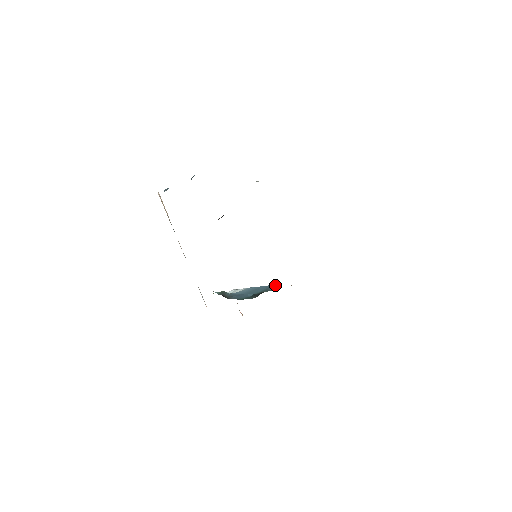
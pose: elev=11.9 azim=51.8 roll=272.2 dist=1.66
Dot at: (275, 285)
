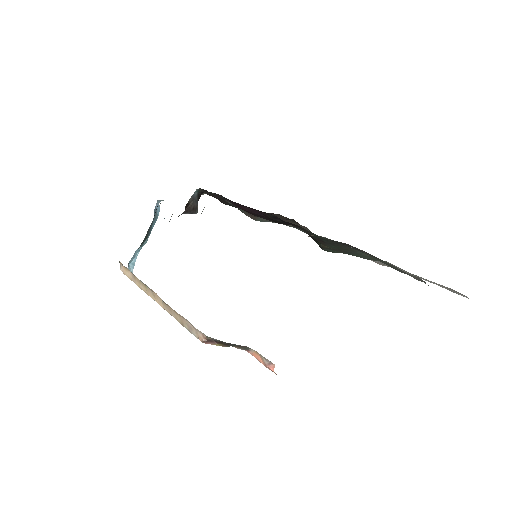
Dot at: occluded
